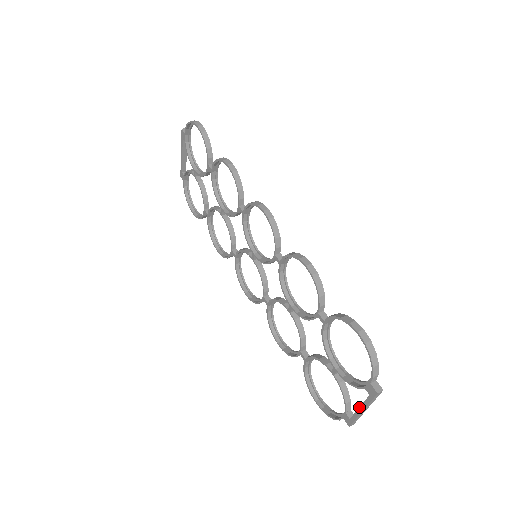
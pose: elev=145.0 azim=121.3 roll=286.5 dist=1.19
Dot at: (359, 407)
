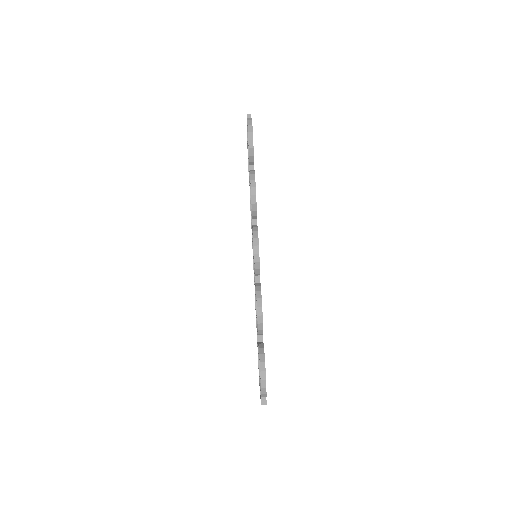
Dot at: occluded
